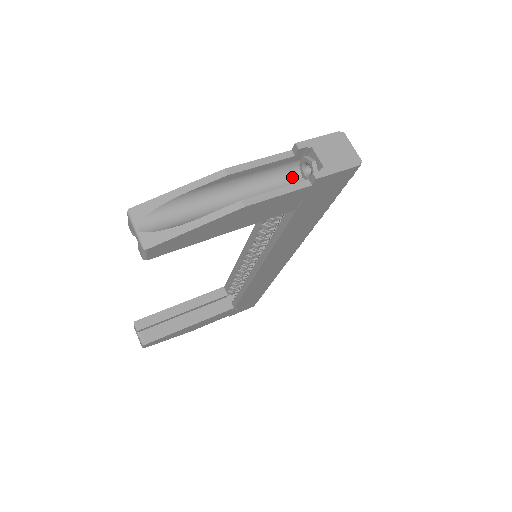
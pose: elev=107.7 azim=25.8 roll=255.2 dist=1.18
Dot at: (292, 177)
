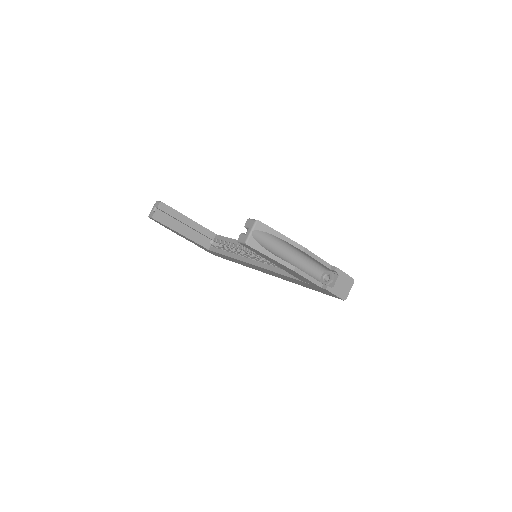
Dot at: (318, 272)
